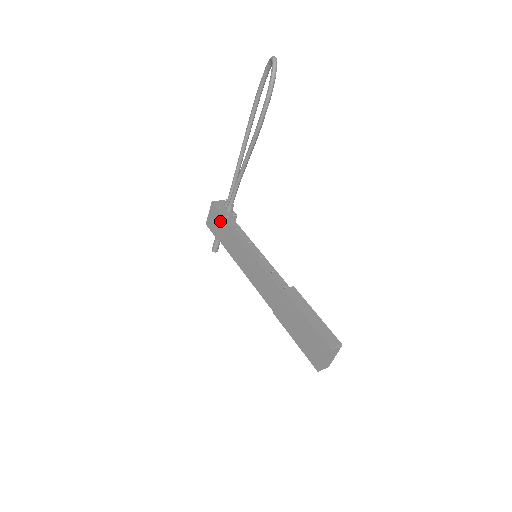
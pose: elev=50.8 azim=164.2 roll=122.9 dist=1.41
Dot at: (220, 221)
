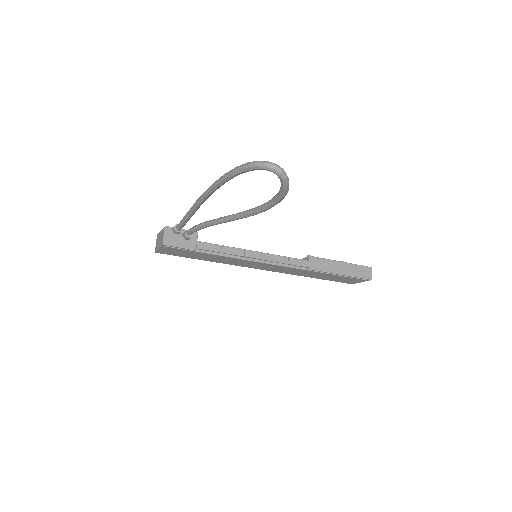
Dot at: (189, 253)
